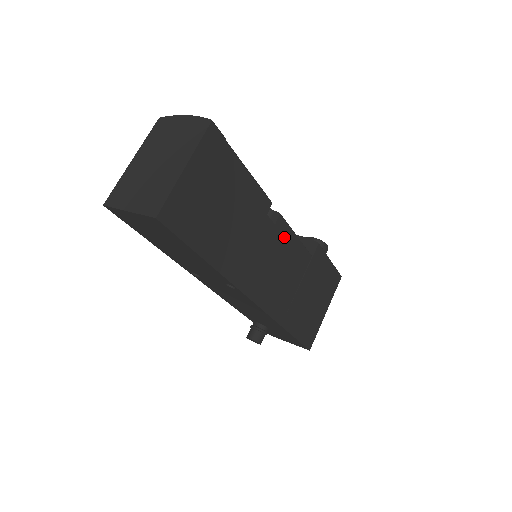
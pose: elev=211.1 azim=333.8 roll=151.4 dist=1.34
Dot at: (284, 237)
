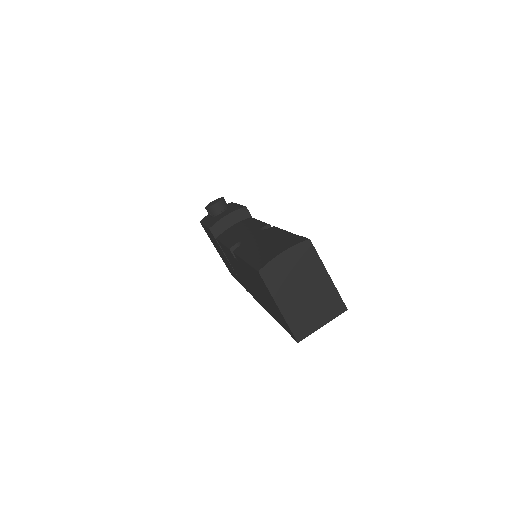
Dot at: occluded
